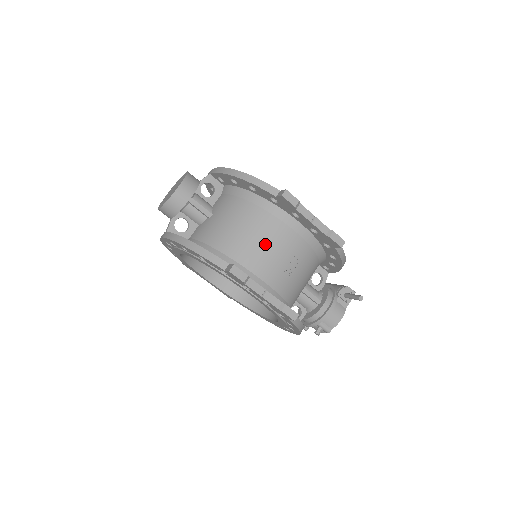
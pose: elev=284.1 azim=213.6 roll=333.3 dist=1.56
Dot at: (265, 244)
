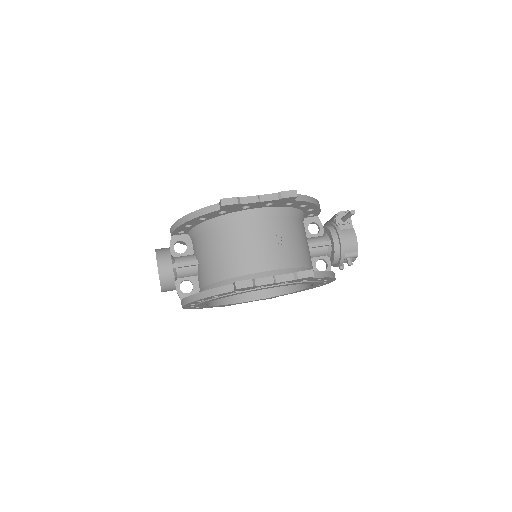
Dot at: (246, 246)
